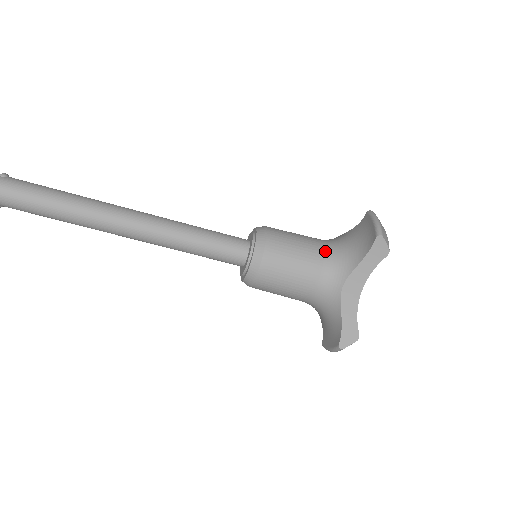
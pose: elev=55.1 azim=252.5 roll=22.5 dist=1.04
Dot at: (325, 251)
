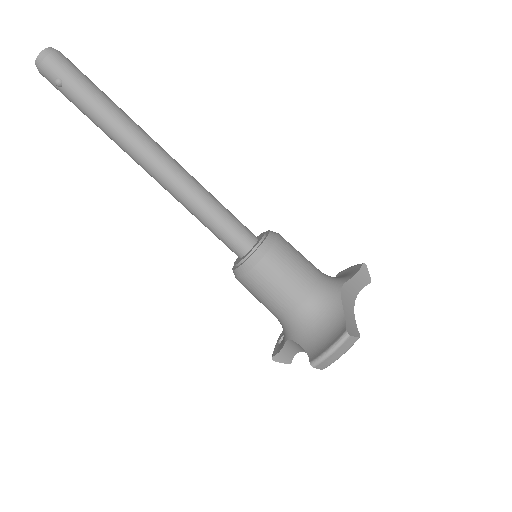
Dot at: occluded
